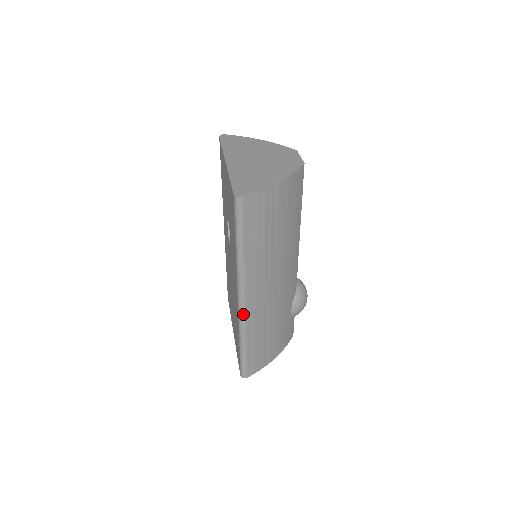
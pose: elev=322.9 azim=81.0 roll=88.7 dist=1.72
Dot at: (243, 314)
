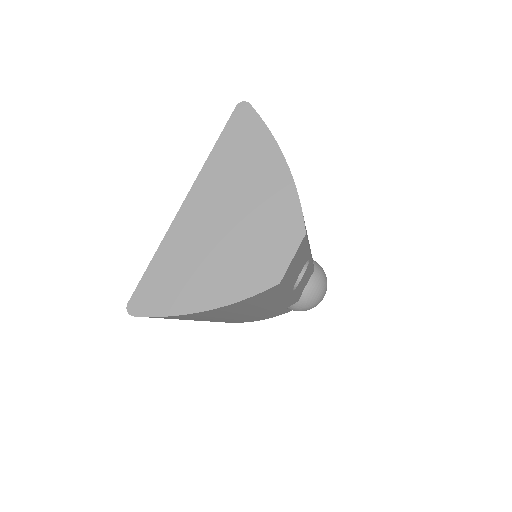
Dot at: occluded
